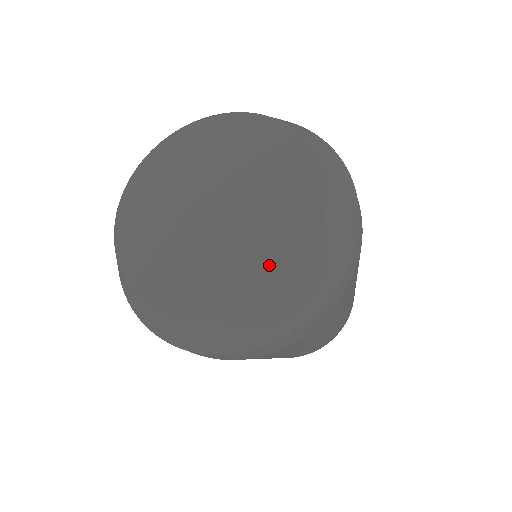
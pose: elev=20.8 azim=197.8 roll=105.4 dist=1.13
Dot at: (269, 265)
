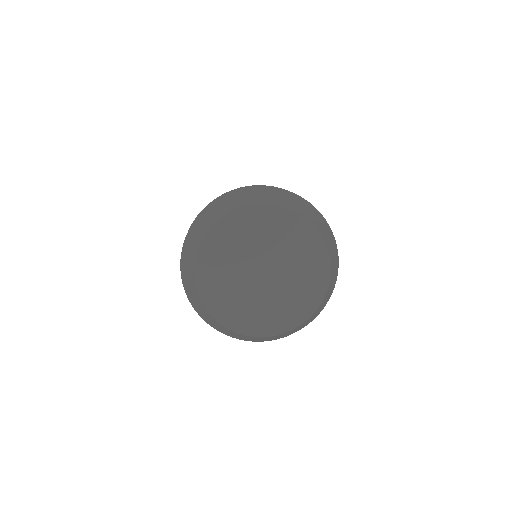
Dot at: (306, 300)
